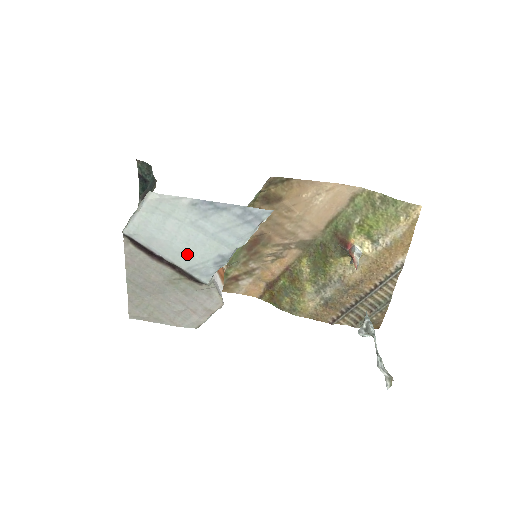
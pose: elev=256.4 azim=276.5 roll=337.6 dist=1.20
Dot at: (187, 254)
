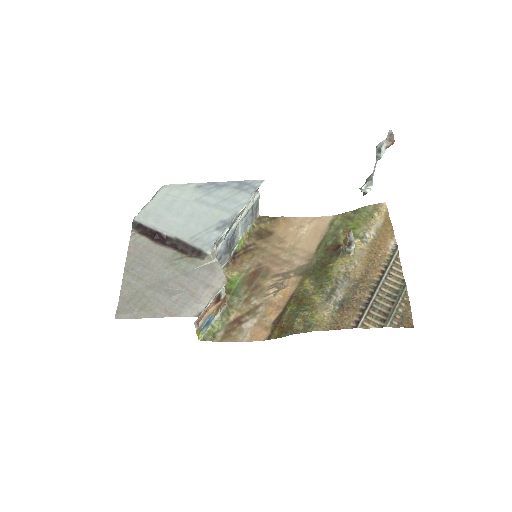
Dot at: (191, 225)
